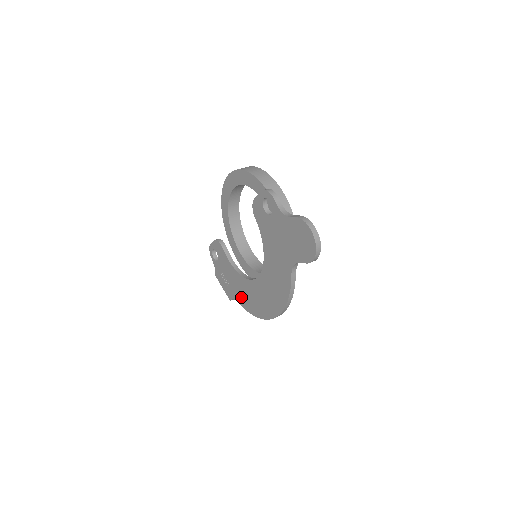
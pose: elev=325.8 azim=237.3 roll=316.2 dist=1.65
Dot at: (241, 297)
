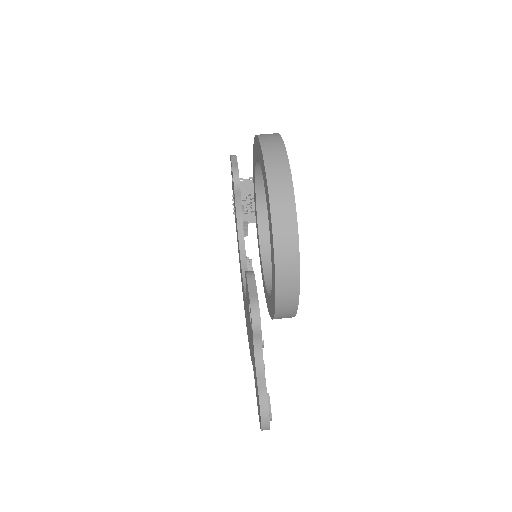
Dot at: occluded
